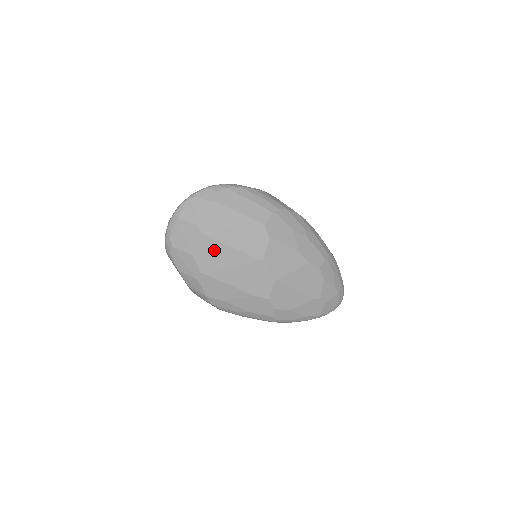
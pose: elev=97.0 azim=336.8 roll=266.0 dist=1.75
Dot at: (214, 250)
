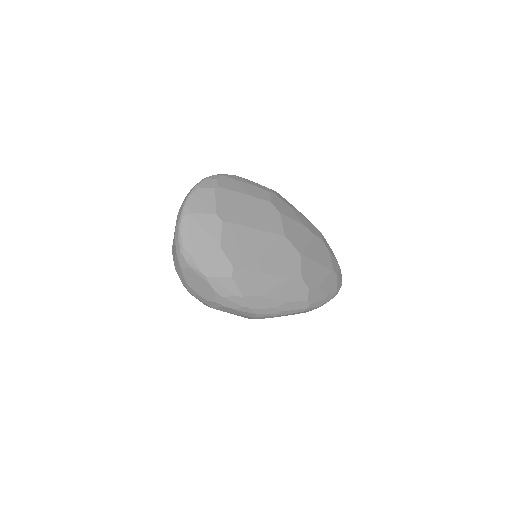
Dot at: (239, 236)
